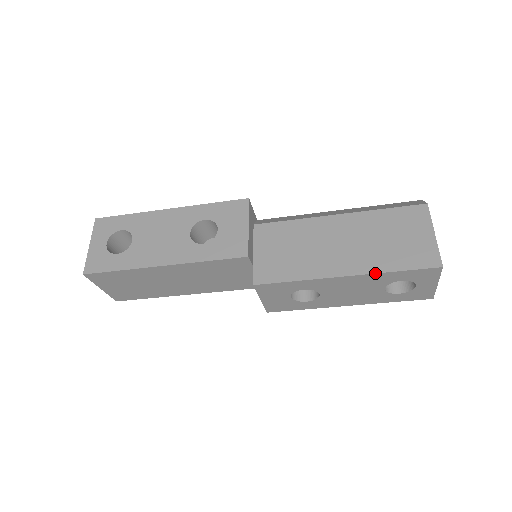
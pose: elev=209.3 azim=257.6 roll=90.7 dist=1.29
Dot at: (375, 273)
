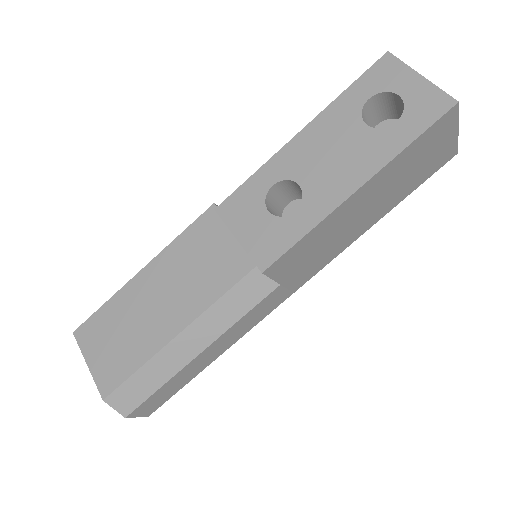
Dot at: (326, 107)
